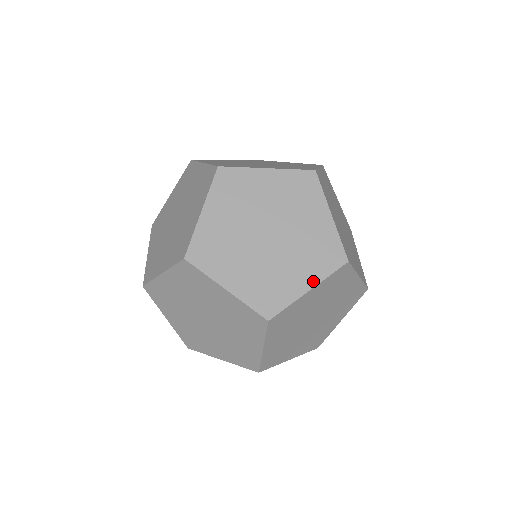
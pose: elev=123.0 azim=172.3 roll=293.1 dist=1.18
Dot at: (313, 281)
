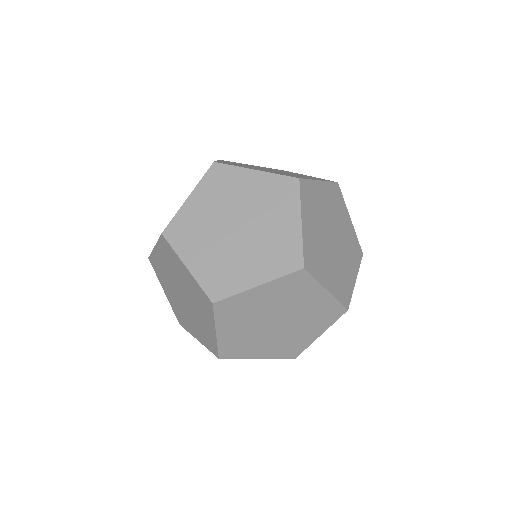
Dot at: (322, 330)
